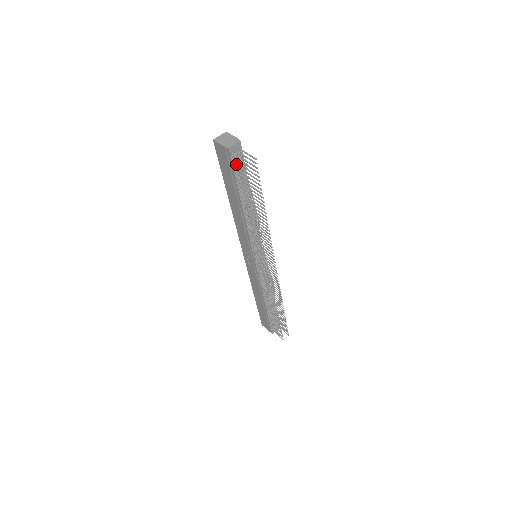
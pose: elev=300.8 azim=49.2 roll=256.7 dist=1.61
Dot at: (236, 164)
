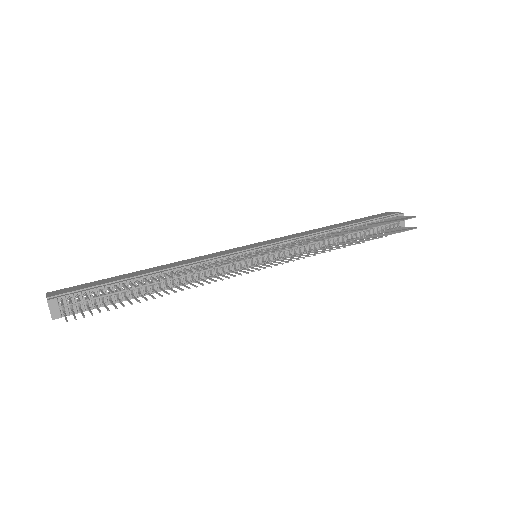
Dot at: (82, 305)
